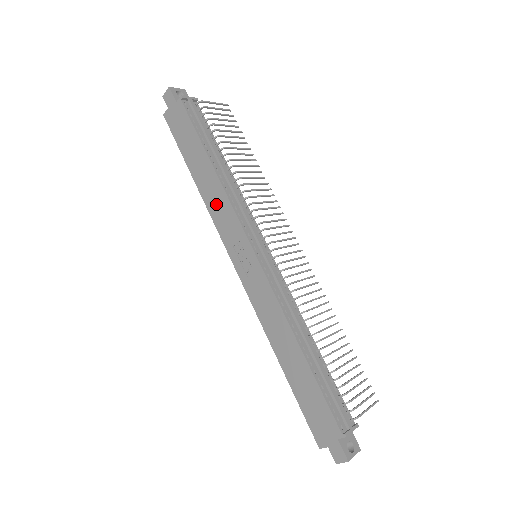
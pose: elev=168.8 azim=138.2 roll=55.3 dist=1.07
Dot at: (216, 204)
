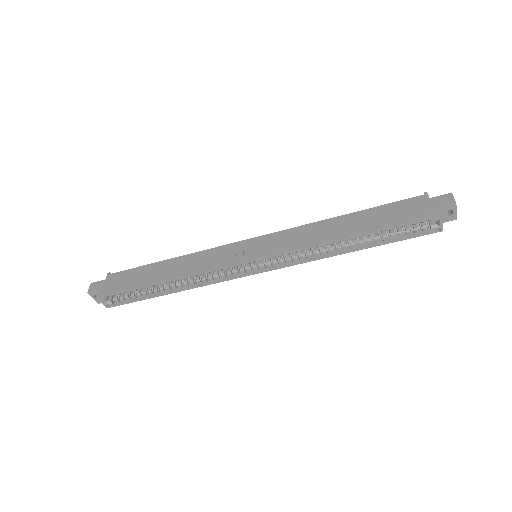
Dot at: (195, 264)
